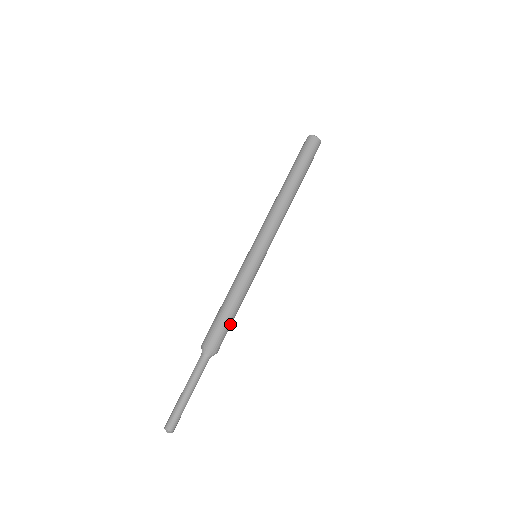
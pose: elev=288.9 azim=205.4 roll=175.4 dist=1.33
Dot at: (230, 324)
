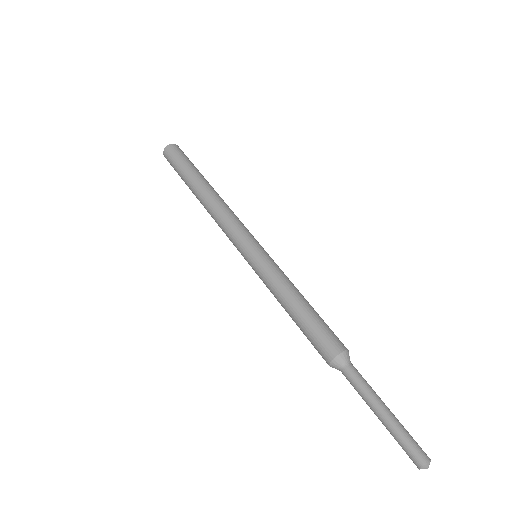
Dot at: (317, 319)
